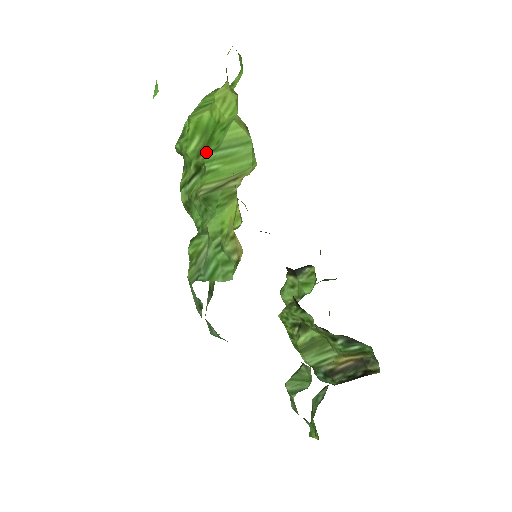
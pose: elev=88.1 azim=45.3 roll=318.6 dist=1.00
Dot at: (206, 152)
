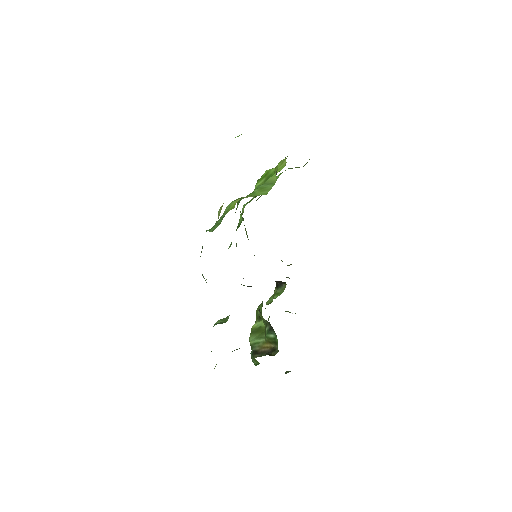
Dot at: occluded
